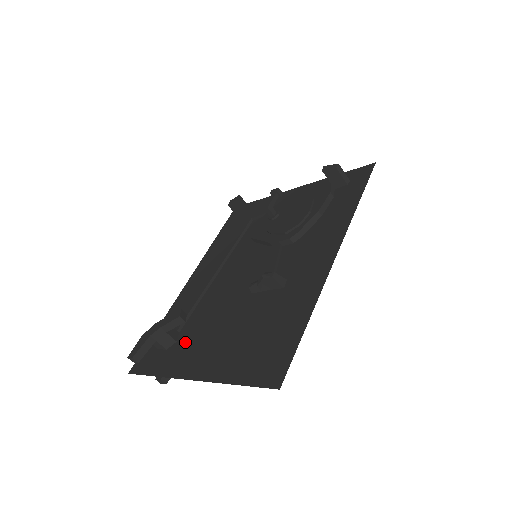
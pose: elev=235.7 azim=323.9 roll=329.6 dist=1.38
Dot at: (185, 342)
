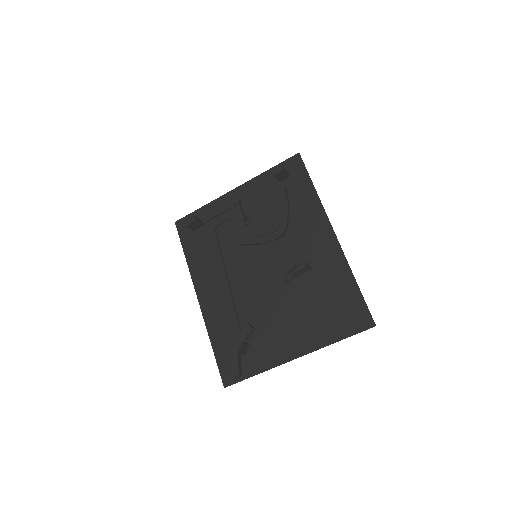
Dot at: (259, 341)
